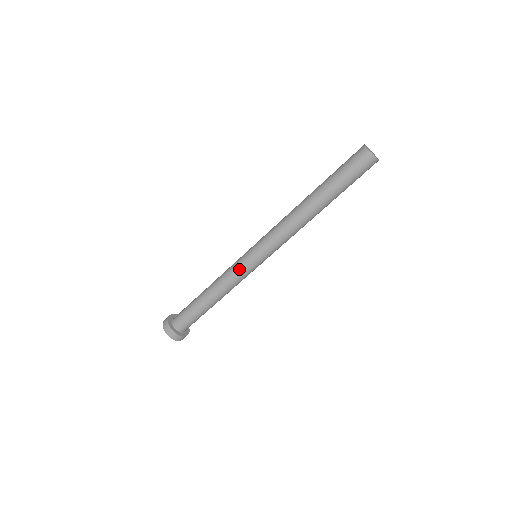
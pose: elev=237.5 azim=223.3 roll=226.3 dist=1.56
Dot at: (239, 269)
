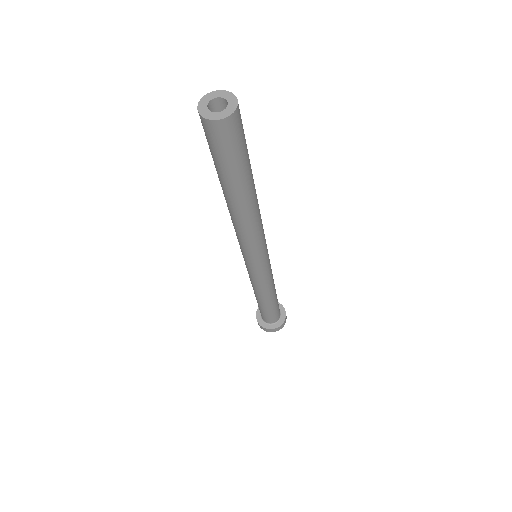
Dot at: (249, 274)
